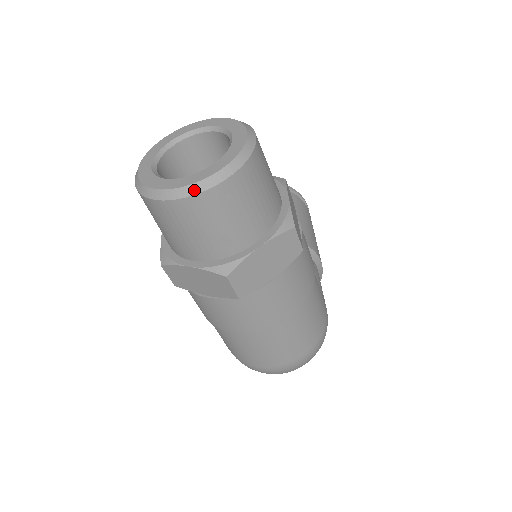
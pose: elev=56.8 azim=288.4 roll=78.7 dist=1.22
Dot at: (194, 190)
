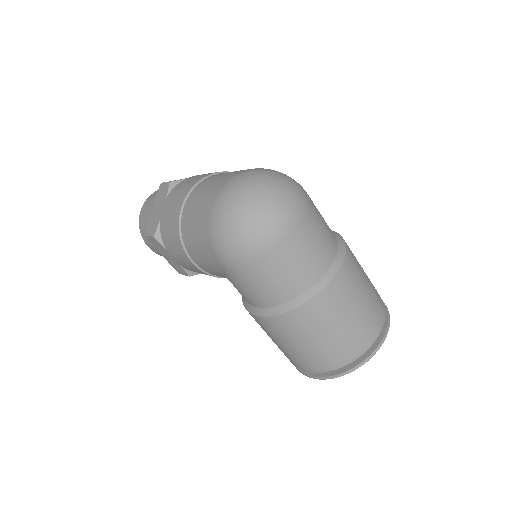
Dot at: occluded
